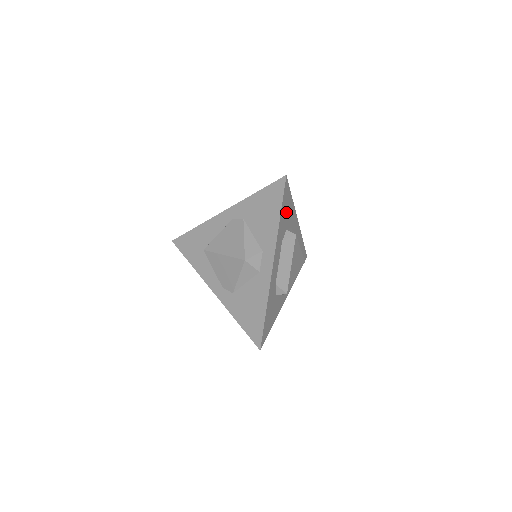
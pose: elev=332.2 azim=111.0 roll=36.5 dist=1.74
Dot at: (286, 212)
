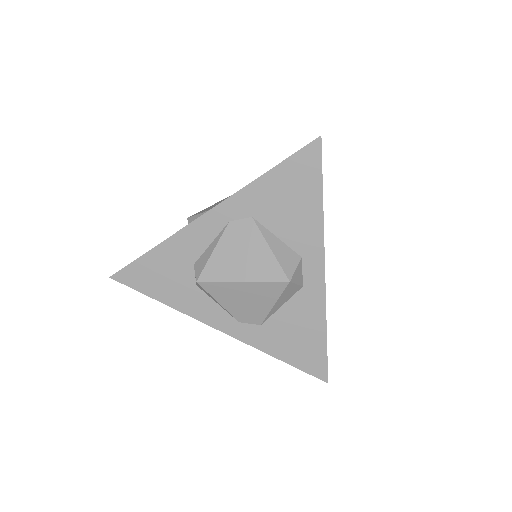
Dot at: occluded
